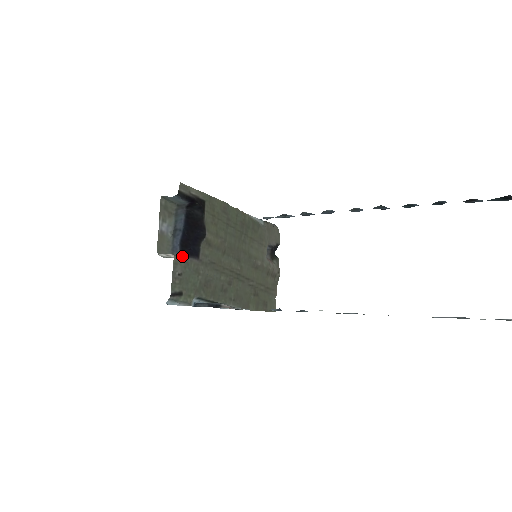
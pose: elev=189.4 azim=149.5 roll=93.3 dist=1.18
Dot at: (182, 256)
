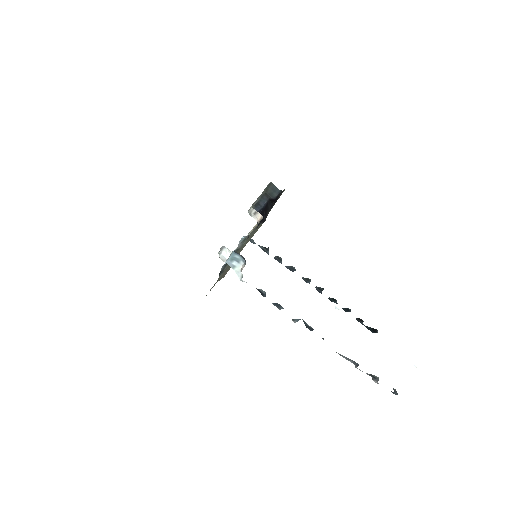
Dot at: (257, 221)
